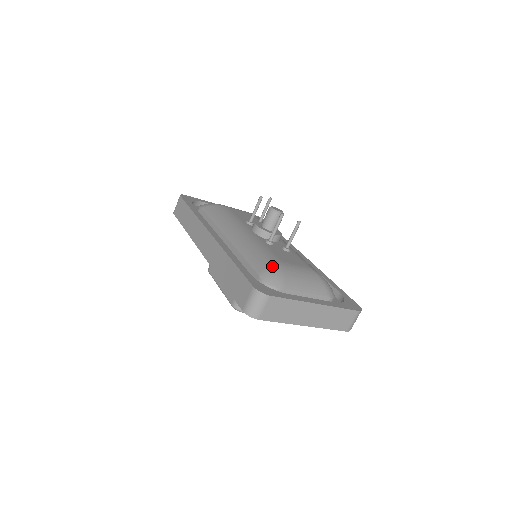
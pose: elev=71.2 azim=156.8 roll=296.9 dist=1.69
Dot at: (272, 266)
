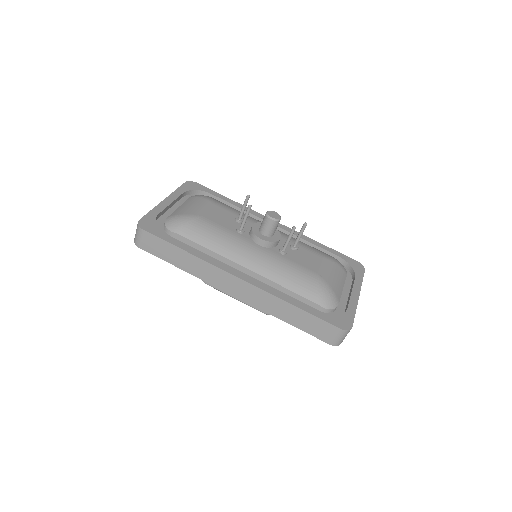
Dot at: (322, 289)
